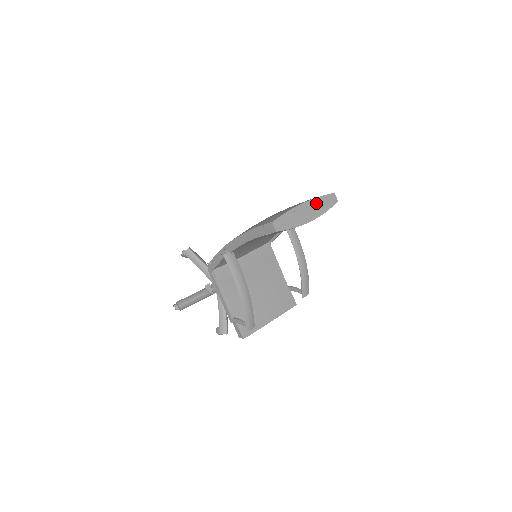
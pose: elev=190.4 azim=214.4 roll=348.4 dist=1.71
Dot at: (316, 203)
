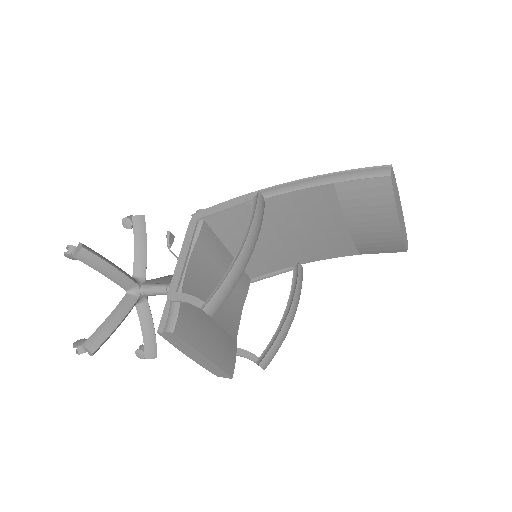
Dot at: (403, 221)
